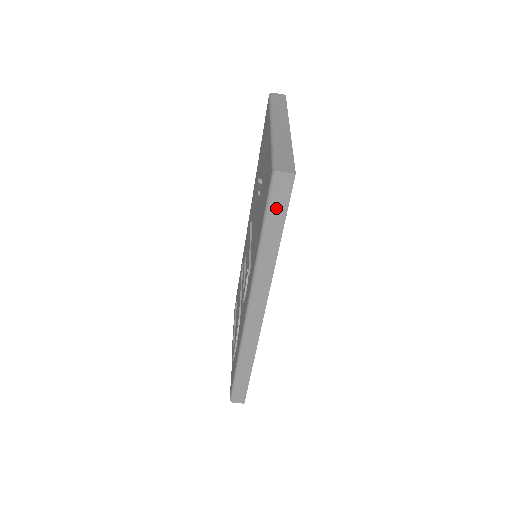
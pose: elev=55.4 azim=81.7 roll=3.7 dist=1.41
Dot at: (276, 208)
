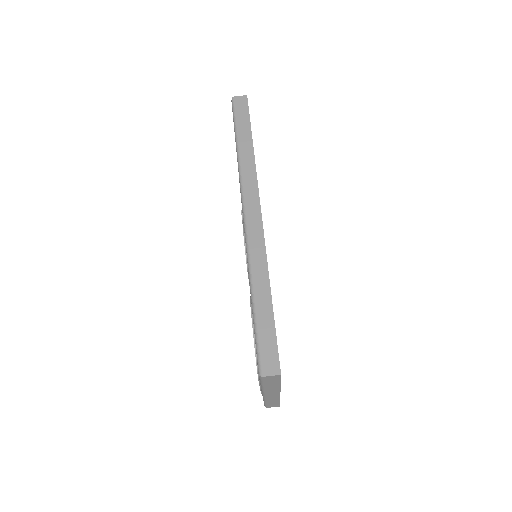
Dot at: (241, 118)
